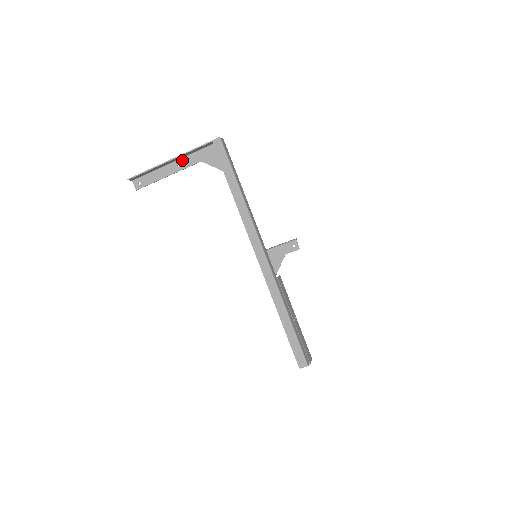
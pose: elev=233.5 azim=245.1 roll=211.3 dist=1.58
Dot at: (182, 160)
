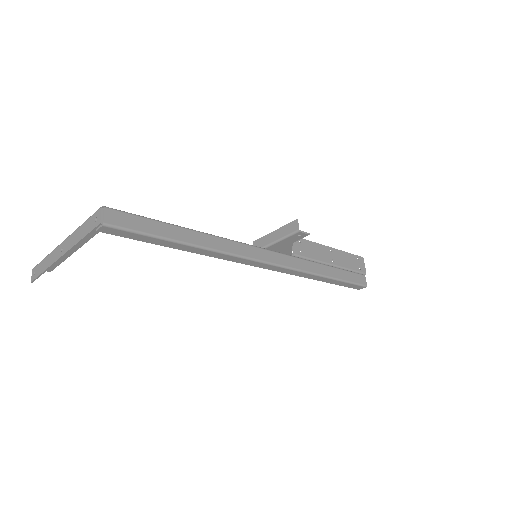
Dot at: occluded
